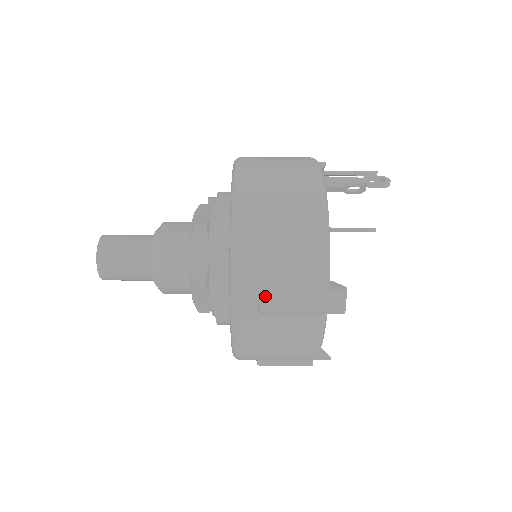
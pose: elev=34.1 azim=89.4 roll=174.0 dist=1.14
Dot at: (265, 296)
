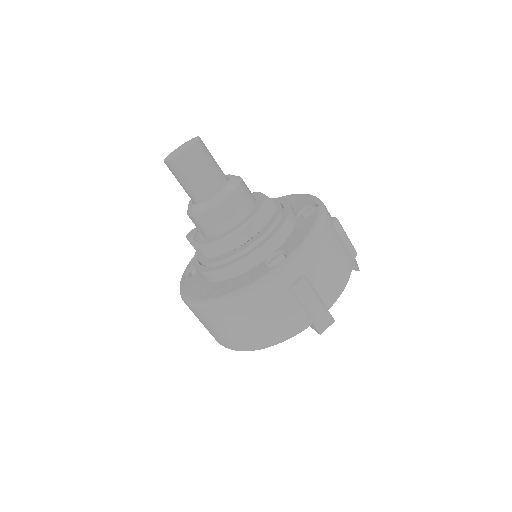
Dot at: occluded
